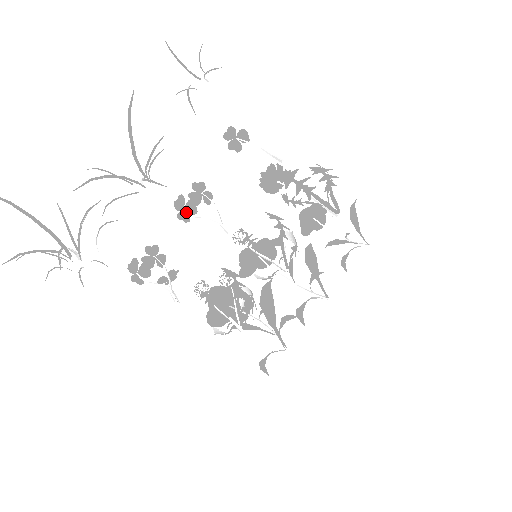
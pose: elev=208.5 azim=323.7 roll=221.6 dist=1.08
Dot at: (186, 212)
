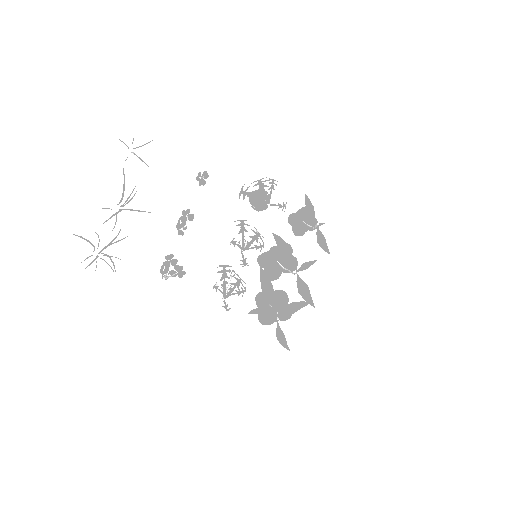
Dot at: (179, 229)
